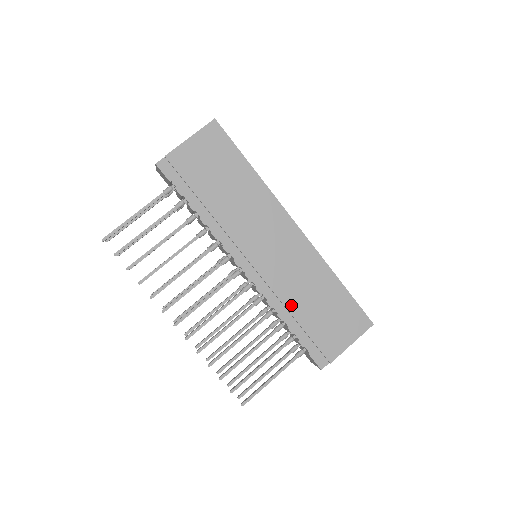
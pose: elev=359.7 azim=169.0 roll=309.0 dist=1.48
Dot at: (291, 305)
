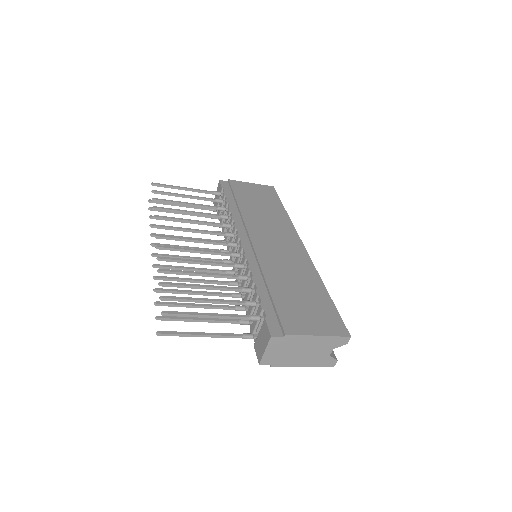
Dot at: (269, 276)
